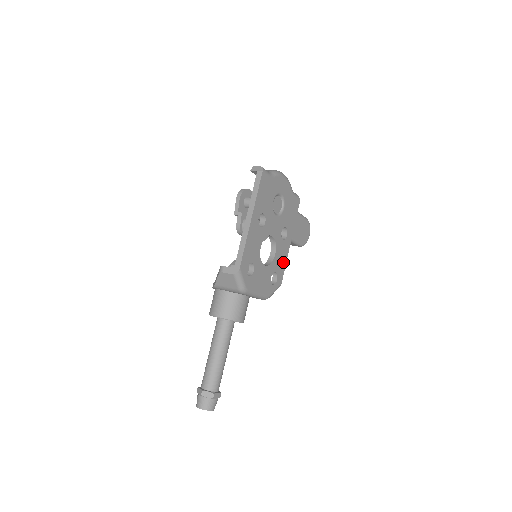
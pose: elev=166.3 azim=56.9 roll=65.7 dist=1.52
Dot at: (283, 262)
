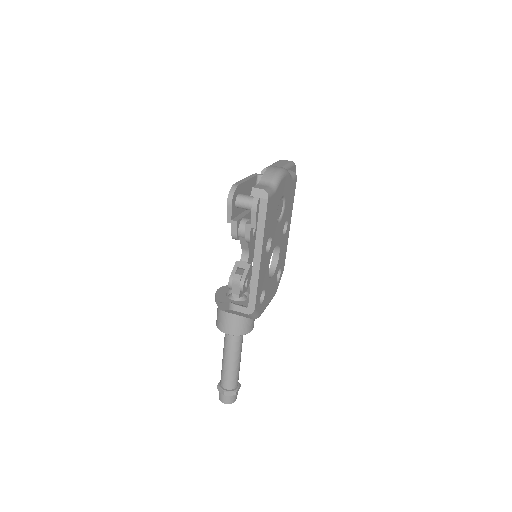
Dot at: (284, 252)
